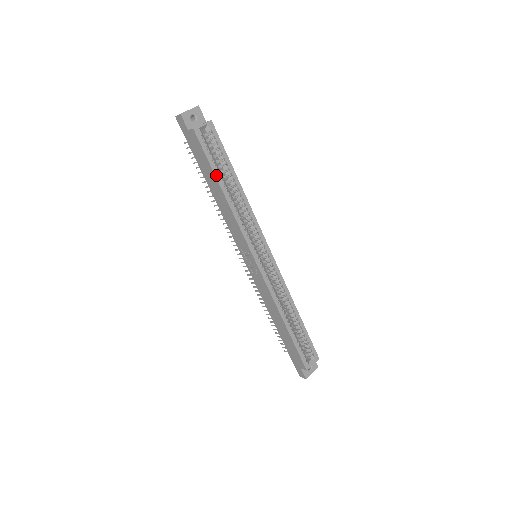
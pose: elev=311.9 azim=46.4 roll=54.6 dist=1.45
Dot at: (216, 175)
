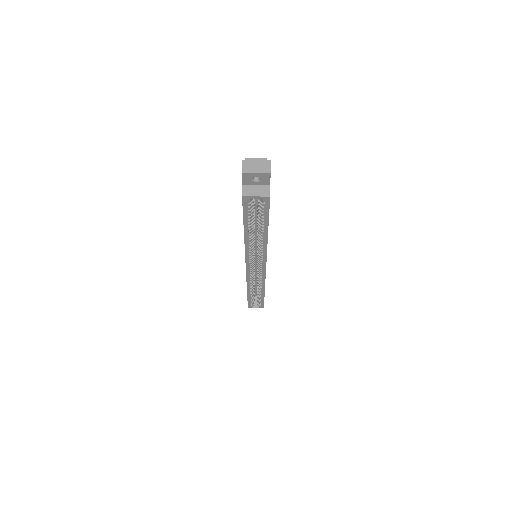
Dot at: (245, 225)
